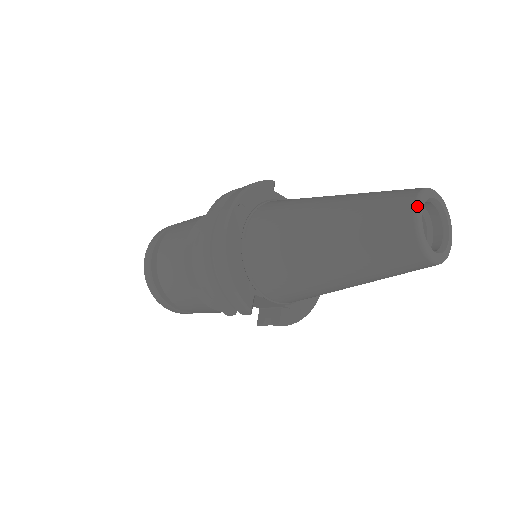
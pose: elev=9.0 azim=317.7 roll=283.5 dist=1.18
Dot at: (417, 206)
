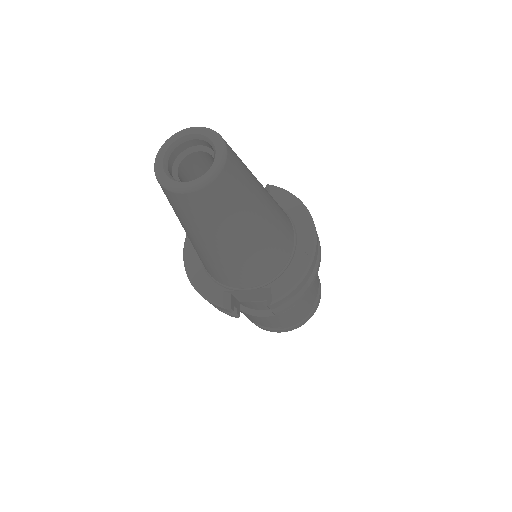
Dot at: (155, 159)
